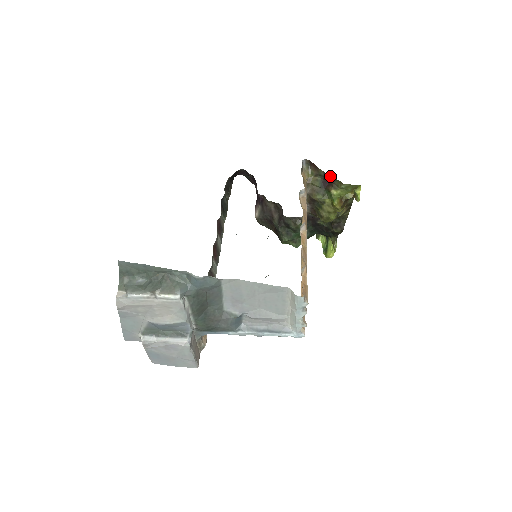
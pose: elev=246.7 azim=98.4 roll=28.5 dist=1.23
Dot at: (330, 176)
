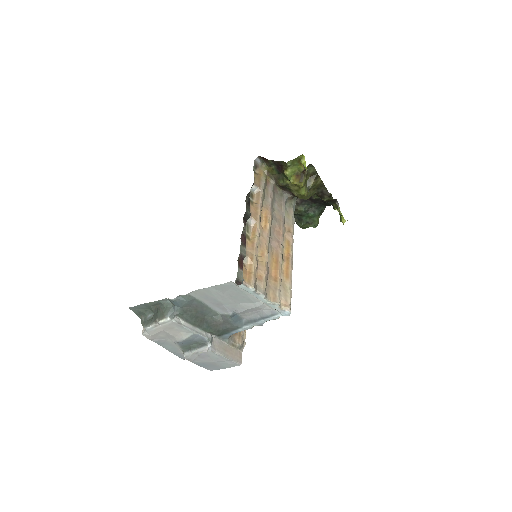
Dot at: (276, 161)
